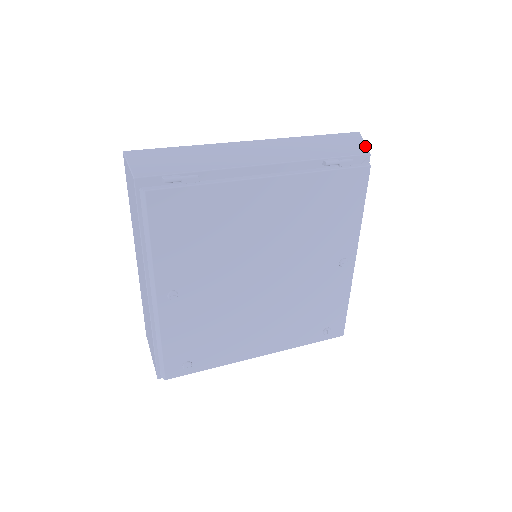
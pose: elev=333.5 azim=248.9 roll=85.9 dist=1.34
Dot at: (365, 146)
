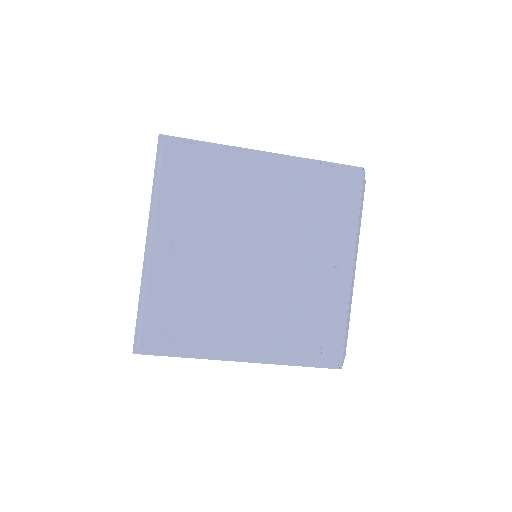
Dot at: occluded
